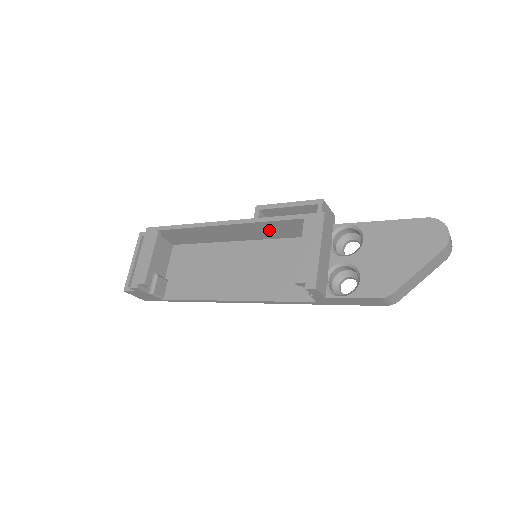
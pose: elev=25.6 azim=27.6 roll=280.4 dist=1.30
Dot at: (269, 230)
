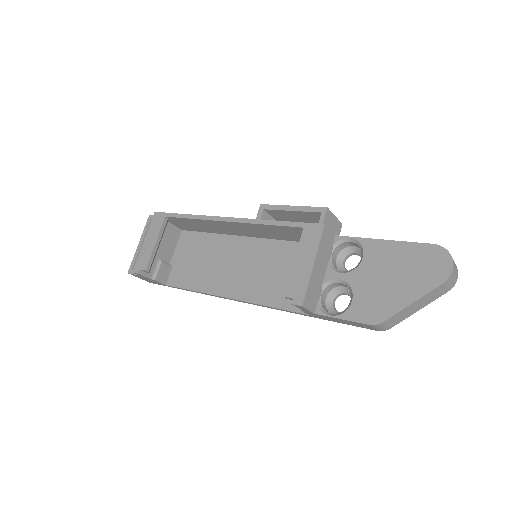
Dot at: (271, 232)
